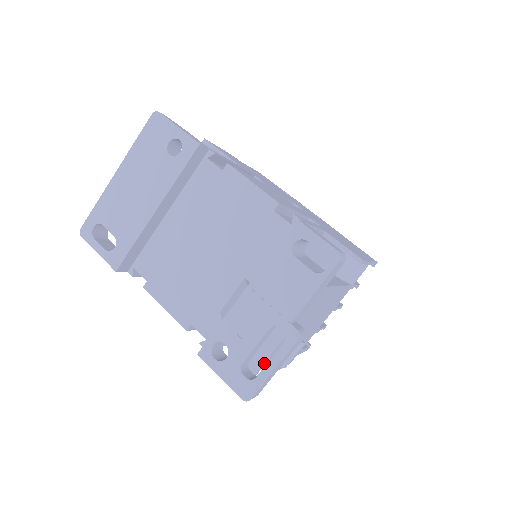
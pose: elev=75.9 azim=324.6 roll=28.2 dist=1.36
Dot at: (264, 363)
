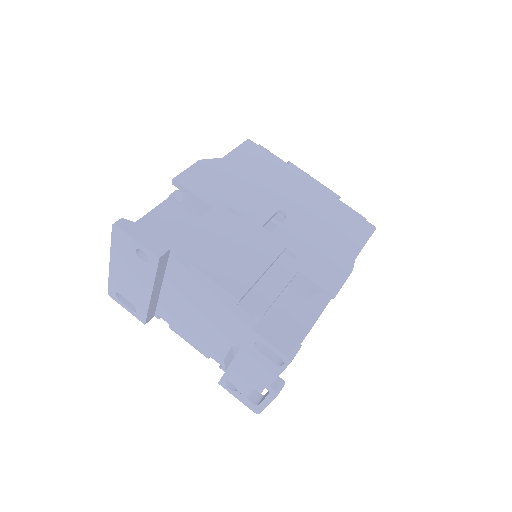
Dot at: occluded
